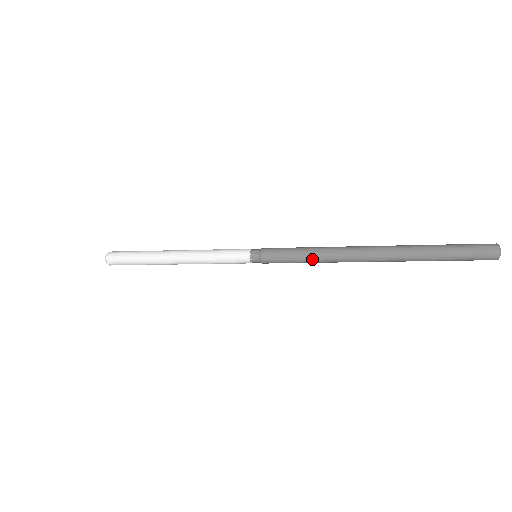
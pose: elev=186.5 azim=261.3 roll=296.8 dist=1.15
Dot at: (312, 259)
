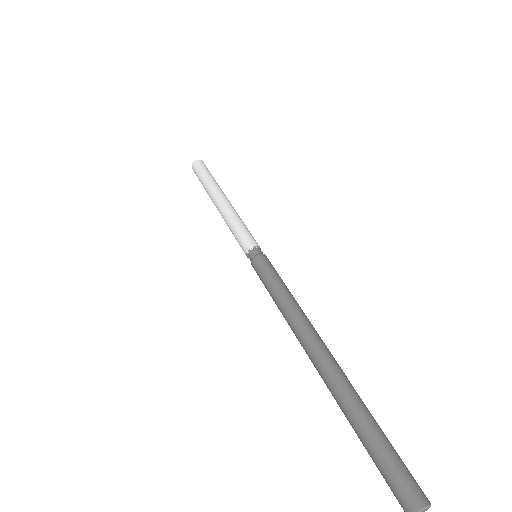
Dot at: (277, 305)
